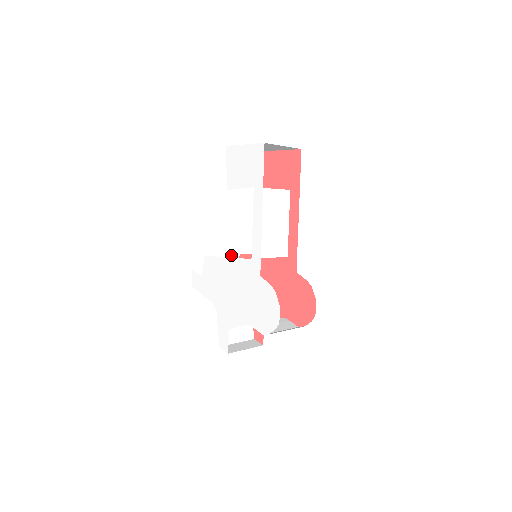
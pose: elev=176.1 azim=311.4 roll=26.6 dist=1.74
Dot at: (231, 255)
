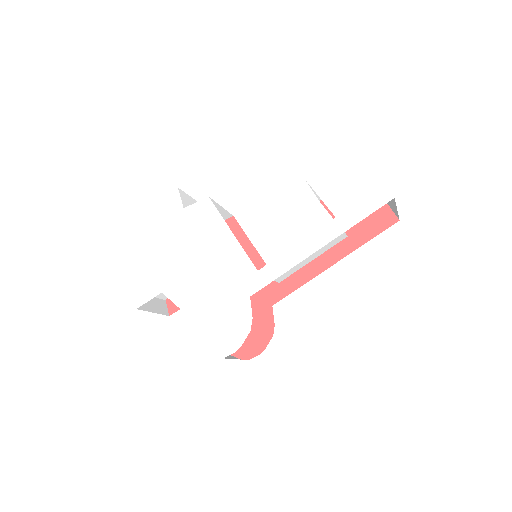
Dot at: (226, 212)
